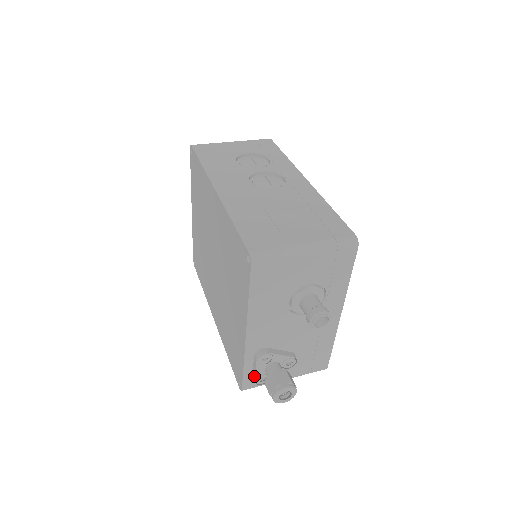
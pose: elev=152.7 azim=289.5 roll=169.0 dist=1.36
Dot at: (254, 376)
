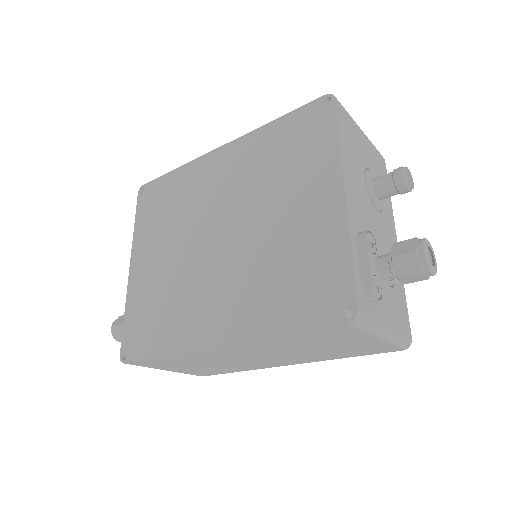
Dot at: (368, 273)
